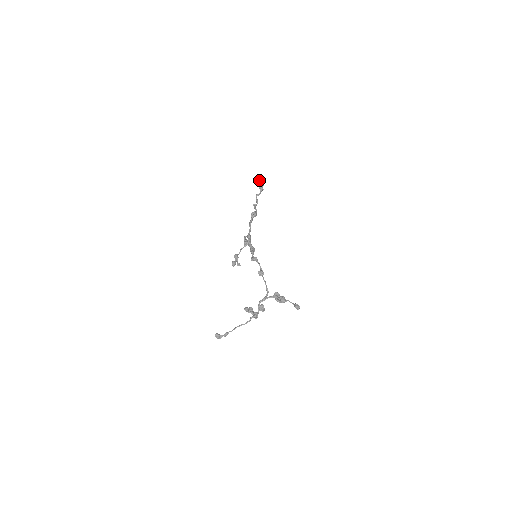
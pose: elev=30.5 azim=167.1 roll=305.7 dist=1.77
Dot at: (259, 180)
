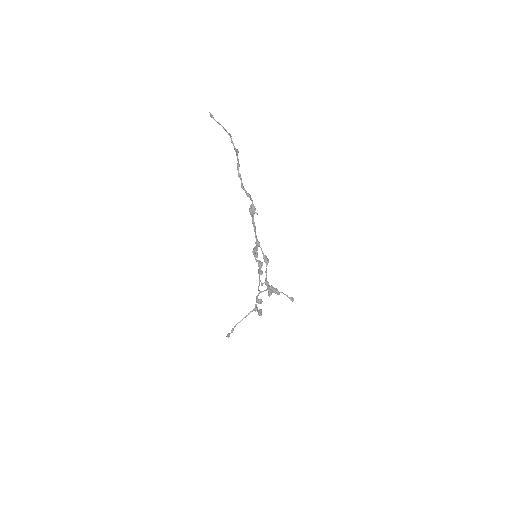
Dot at: (222, 126)
